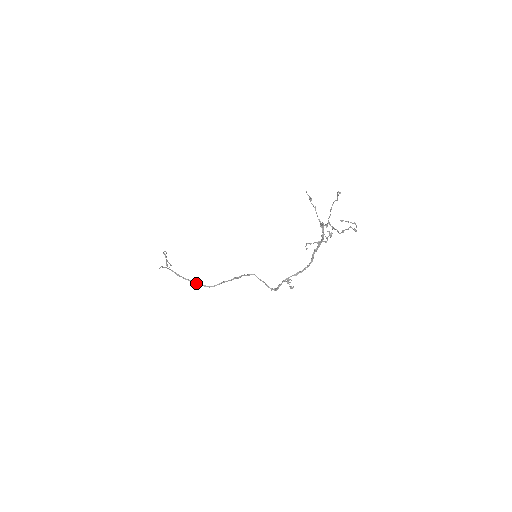
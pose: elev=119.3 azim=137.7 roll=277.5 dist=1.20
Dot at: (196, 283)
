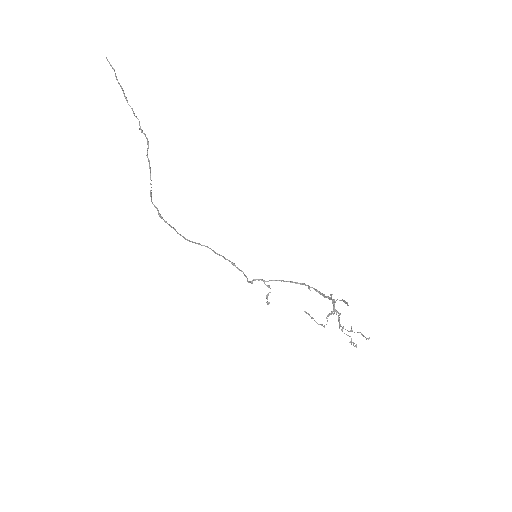
Dot at: (178, 233)
